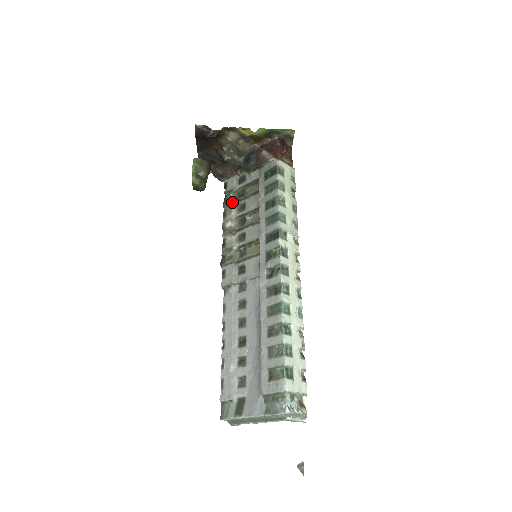
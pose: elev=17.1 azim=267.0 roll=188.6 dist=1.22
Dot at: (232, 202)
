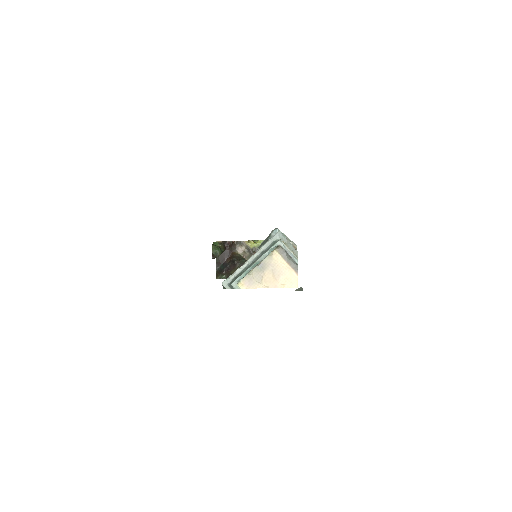
Dot at: occluded
